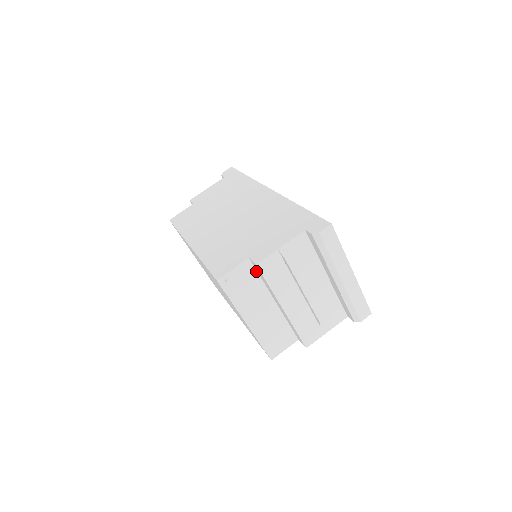
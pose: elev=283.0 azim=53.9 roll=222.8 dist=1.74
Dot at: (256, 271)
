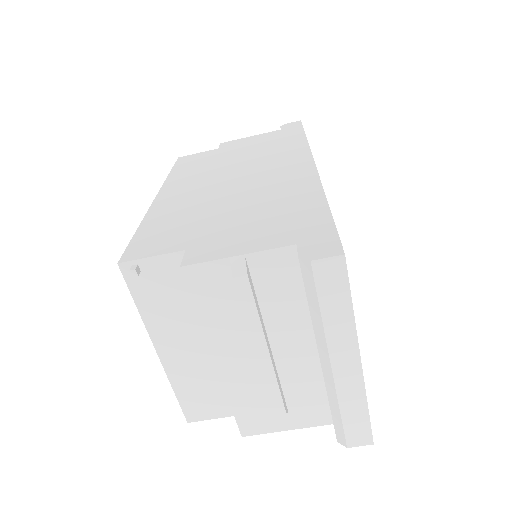
Dot at: occluded
